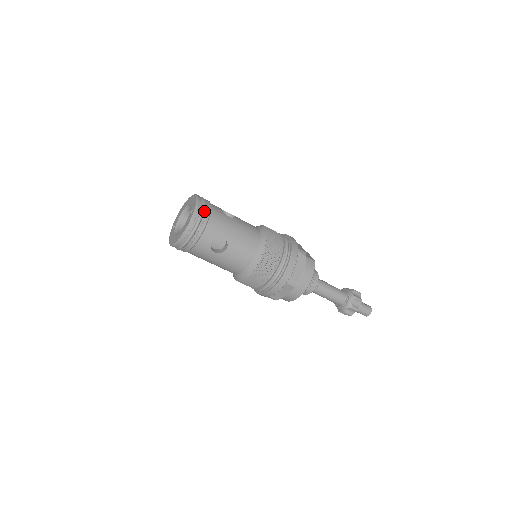
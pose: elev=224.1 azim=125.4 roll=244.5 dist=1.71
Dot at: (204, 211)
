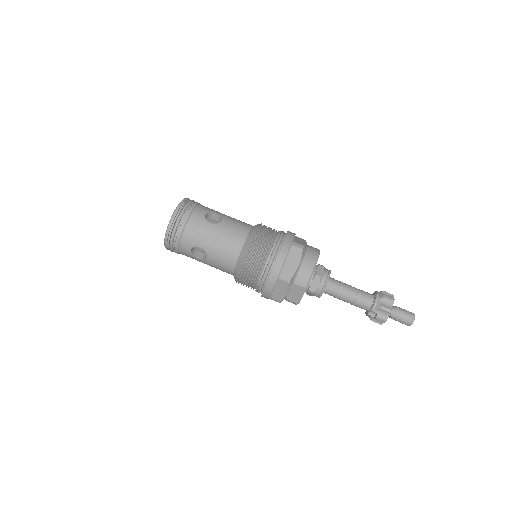
Dot at: occluded
